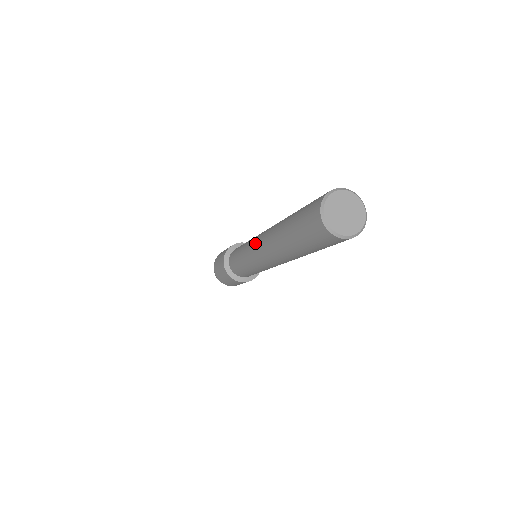
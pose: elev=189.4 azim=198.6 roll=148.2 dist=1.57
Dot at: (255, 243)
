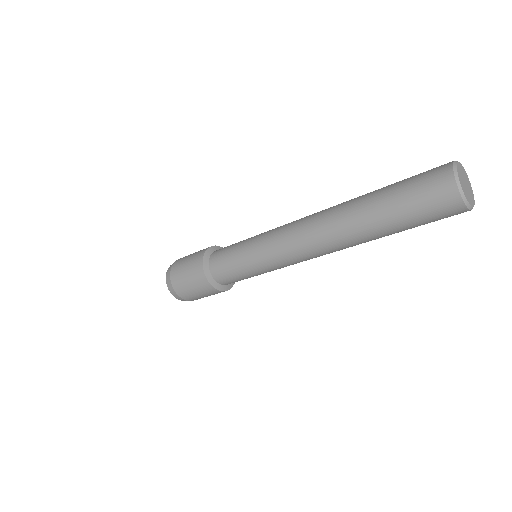
Dot at: (293, 221)
